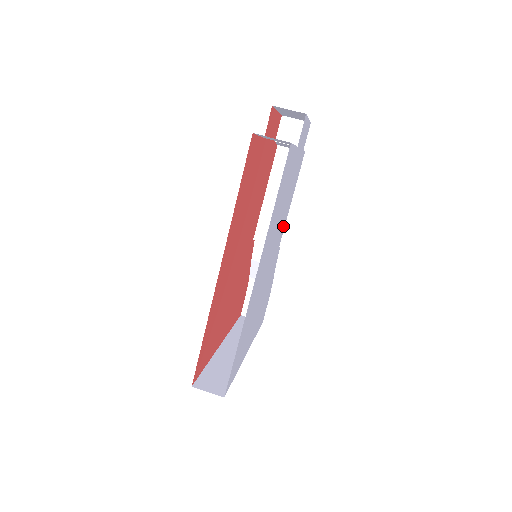
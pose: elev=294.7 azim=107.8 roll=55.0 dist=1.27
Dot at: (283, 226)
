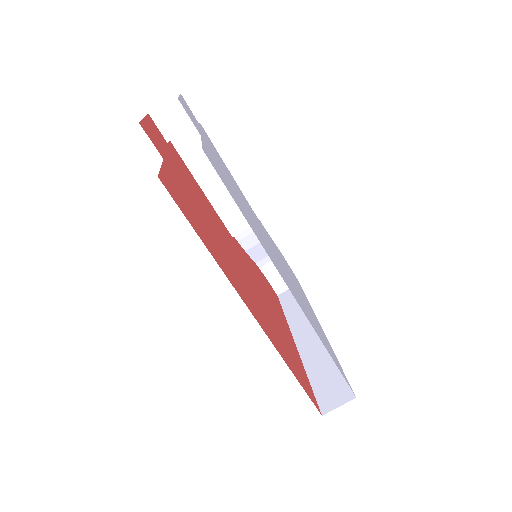
Dot at: (248, 204)
